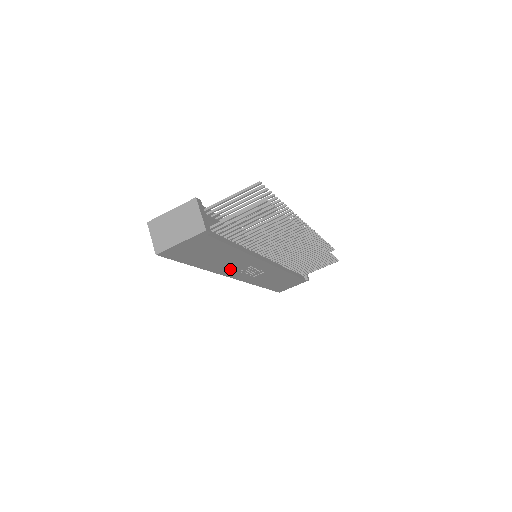
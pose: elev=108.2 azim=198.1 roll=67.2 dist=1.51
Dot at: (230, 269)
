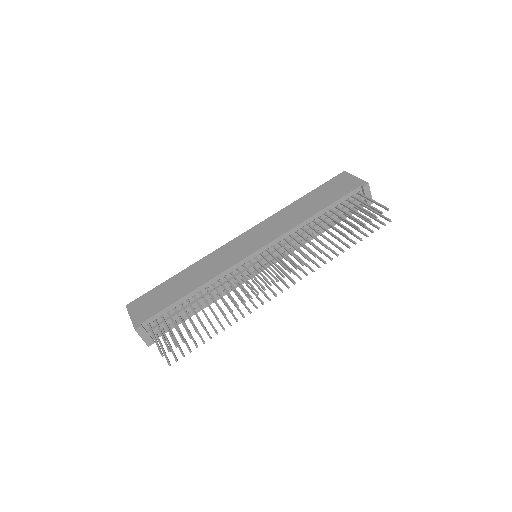
Dot at: occluded
